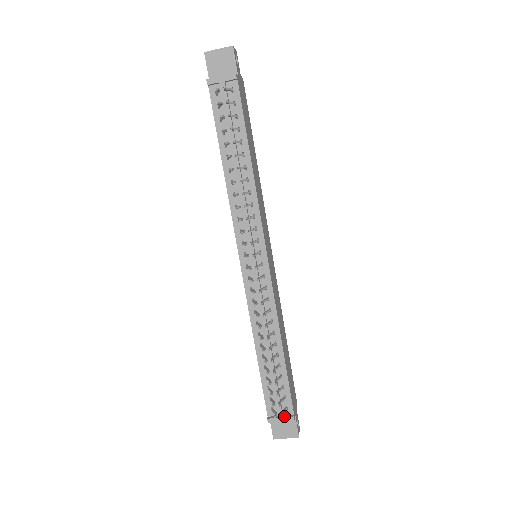
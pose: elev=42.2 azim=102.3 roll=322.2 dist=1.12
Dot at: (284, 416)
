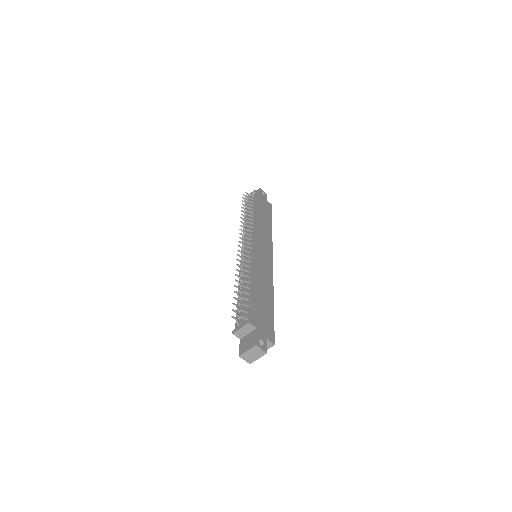
Dot at: (244, 324)
